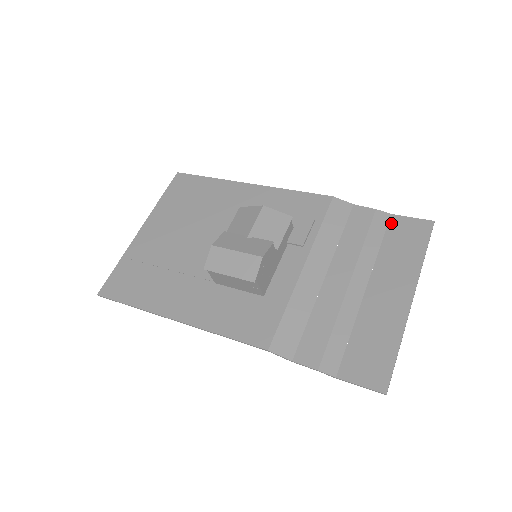
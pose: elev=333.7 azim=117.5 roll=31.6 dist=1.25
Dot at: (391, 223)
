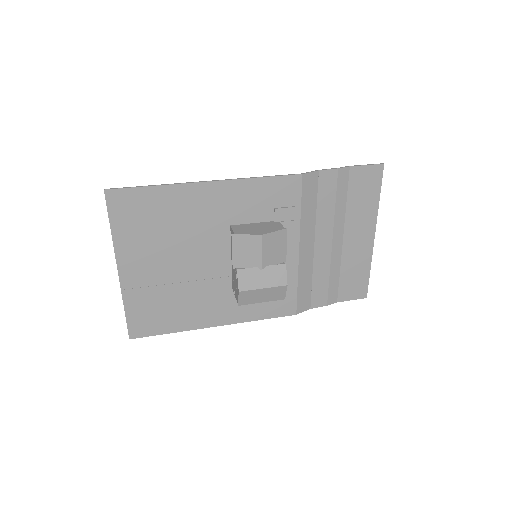
Dot at: (351, 177)
